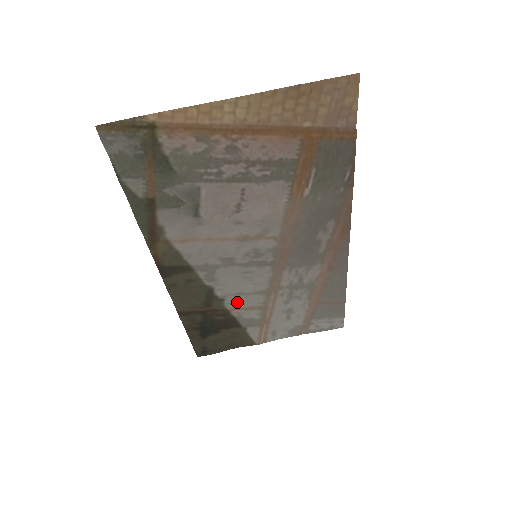
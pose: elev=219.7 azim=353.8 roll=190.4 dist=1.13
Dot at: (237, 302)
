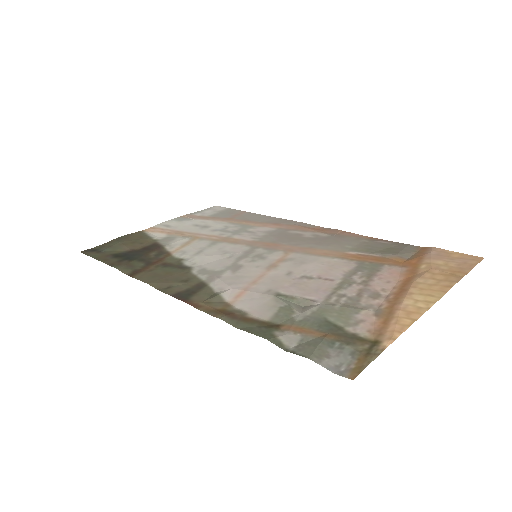
Dot at: (187, 251)
